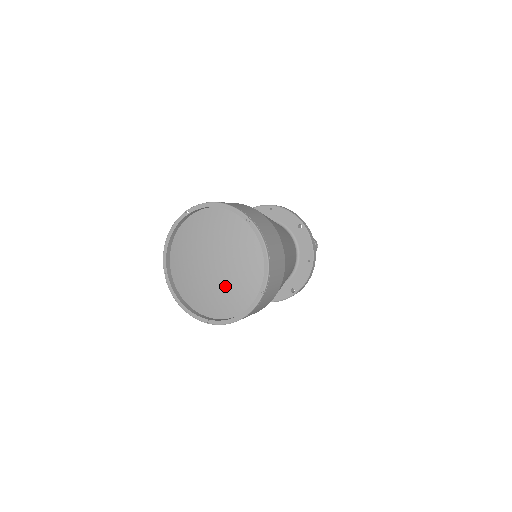
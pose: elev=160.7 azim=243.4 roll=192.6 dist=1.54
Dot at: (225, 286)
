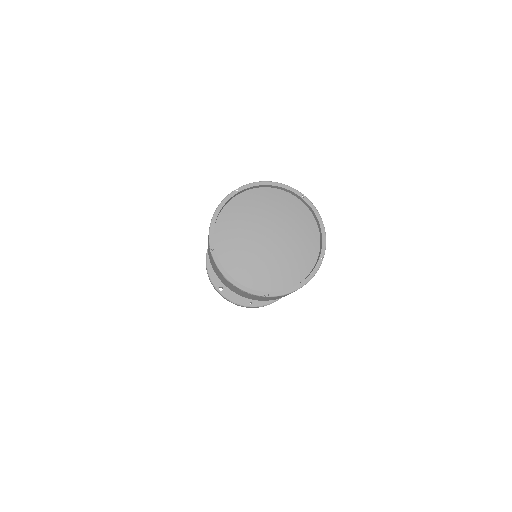
Dot at: (282, 258)
